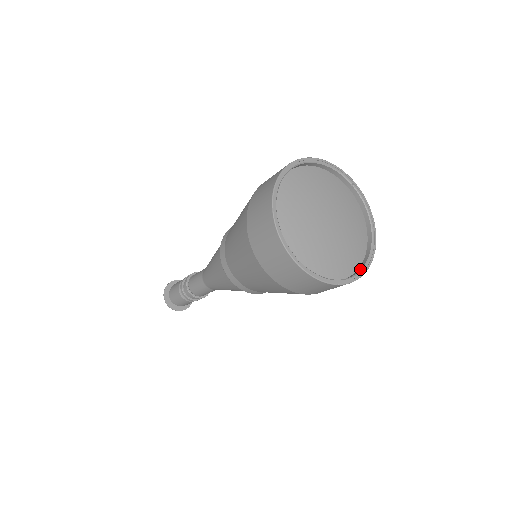
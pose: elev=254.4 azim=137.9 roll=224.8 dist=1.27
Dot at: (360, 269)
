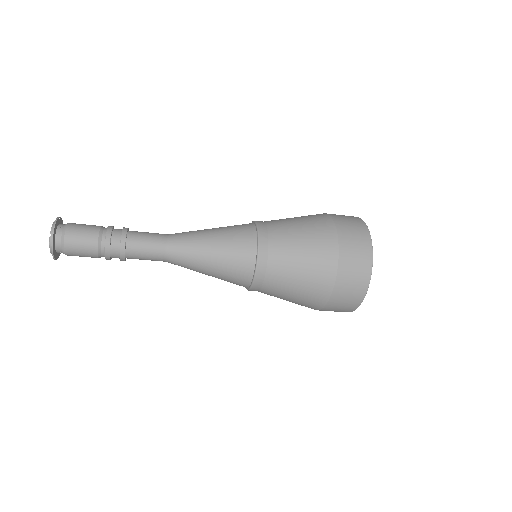
Dot at: occluded
